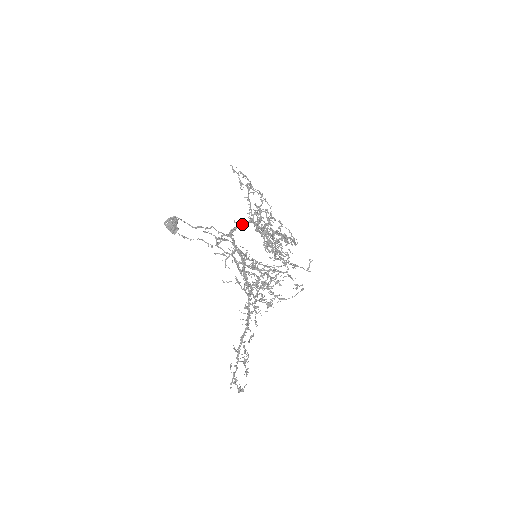
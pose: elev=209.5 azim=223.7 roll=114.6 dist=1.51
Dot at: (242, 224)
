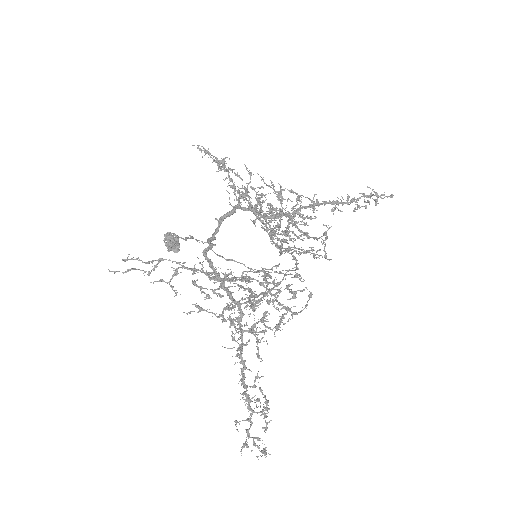
Dot at: (225, 218)
